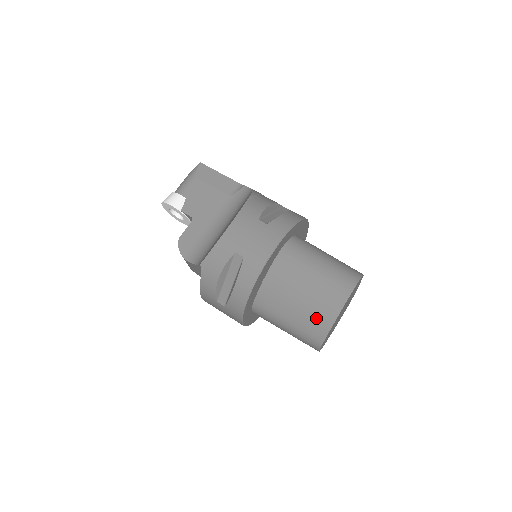
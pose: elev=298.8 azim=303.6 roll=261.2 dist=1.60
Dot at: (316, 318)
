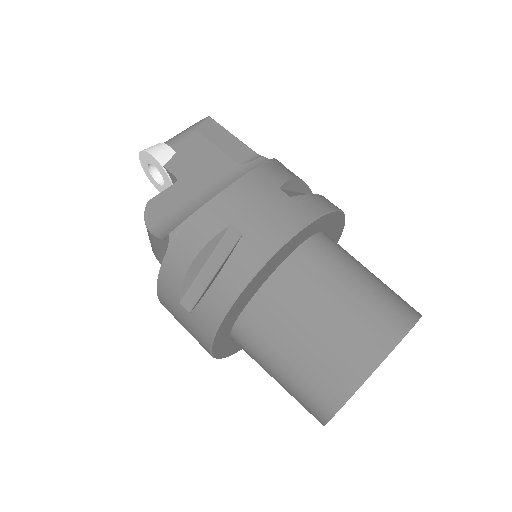
Dot at: (337, 365)
